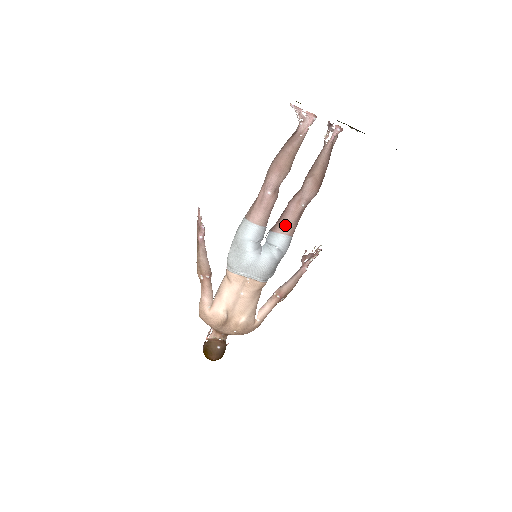
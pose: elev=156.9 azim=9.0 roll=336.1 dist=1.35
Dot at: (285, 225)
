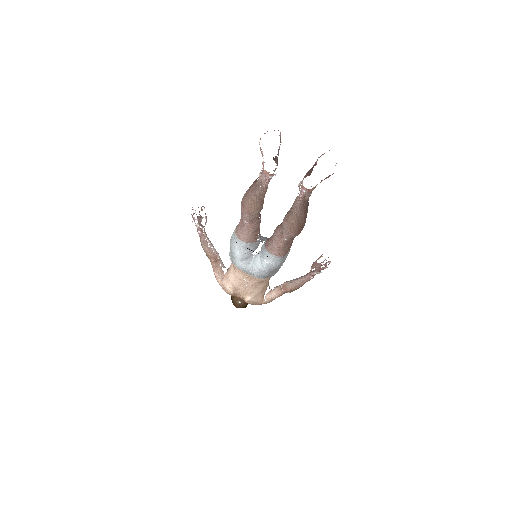
Dot at: (272, 248)
